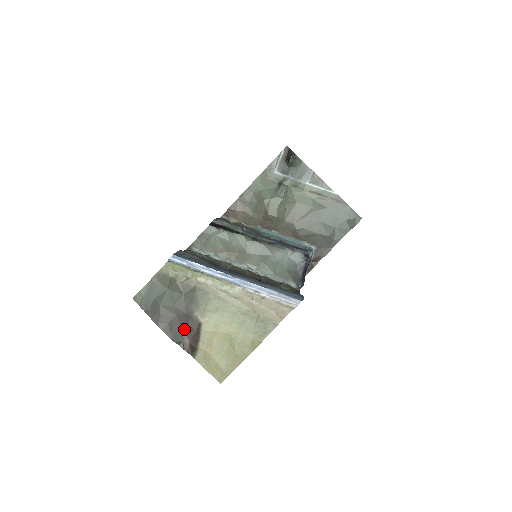
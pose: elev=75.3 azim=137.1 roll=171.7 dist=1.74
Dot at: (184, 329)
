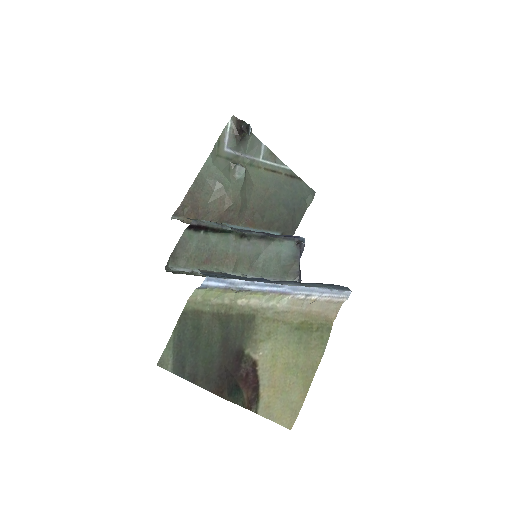
Dot at: (237, 379)
